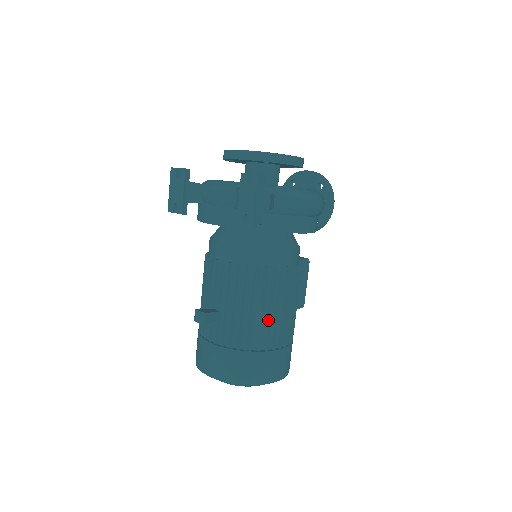
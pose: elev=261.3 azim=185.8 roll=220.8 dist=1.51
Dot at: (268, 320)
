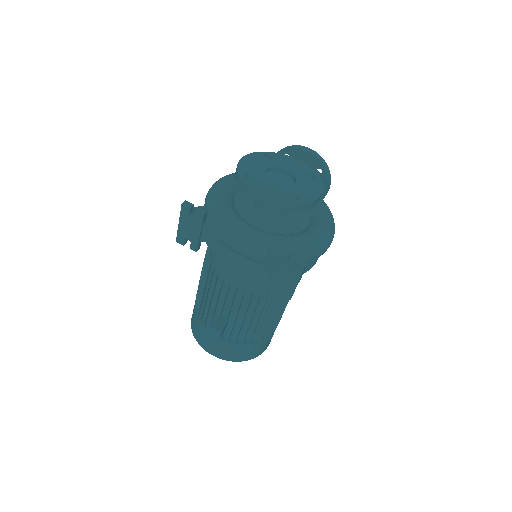
Dot at: (270, 321)
